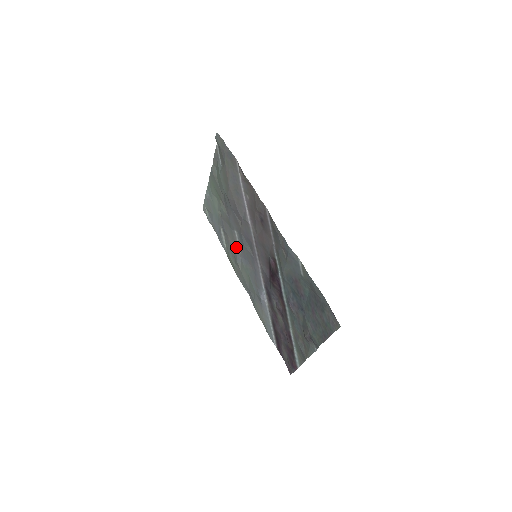
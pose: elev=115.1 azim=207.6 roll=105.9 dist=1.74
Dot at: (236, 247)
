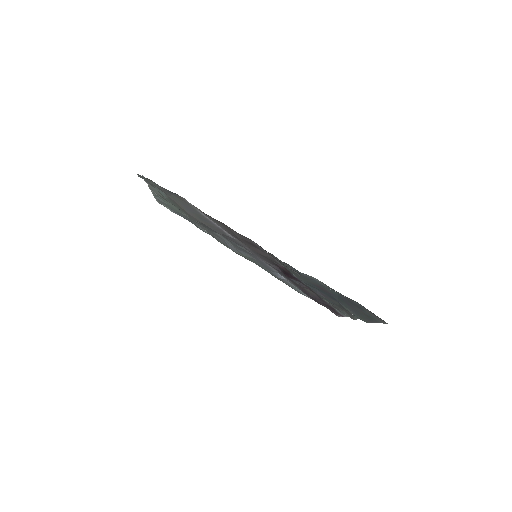
Dot at: (225, 241)
